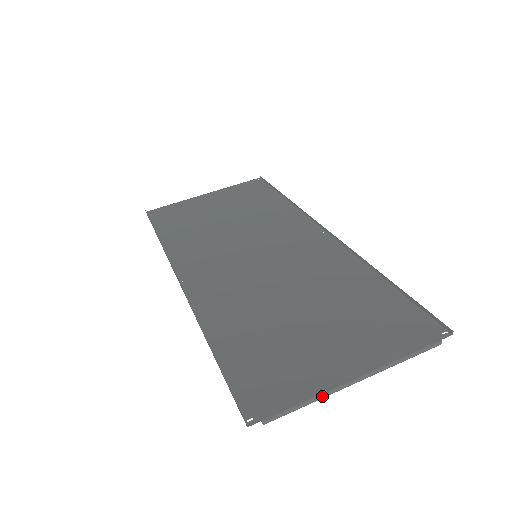
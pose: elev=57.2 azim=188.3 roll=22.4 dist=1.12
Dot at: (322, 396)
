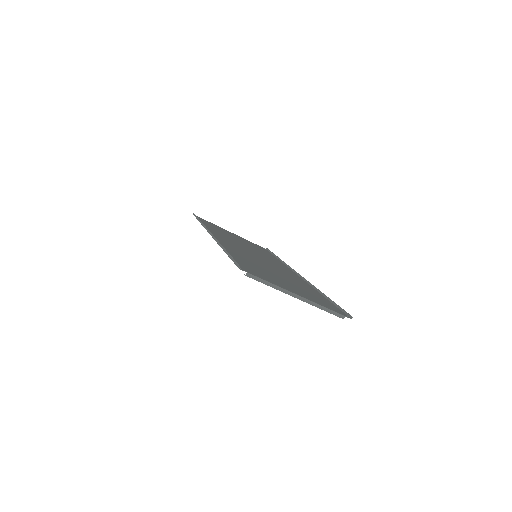
Dot at: (278, 288)
